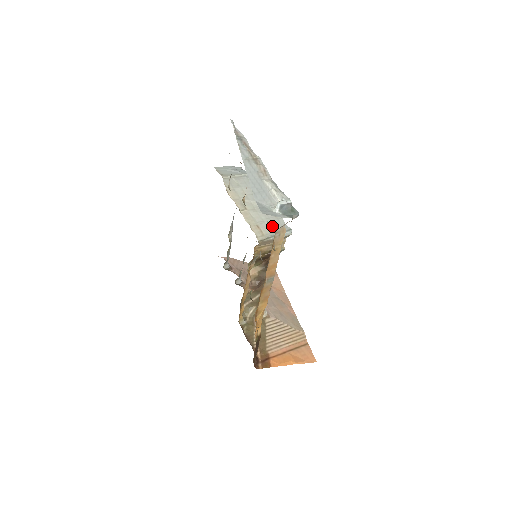
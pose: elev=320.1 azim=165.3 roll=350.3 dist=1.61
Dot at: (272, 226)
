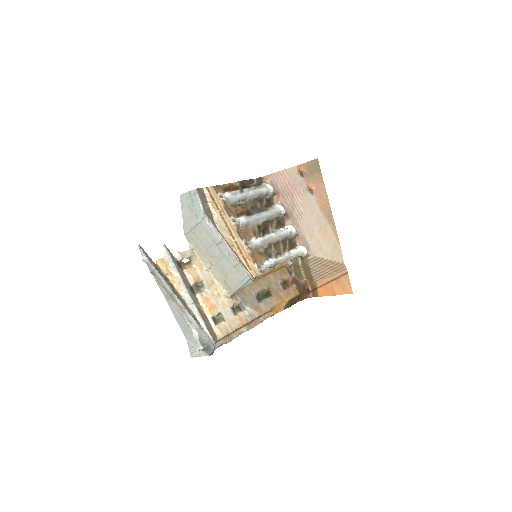
Dot at: (235, 280)
